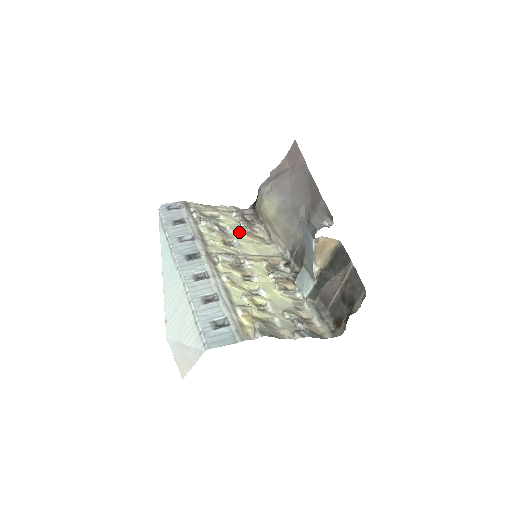
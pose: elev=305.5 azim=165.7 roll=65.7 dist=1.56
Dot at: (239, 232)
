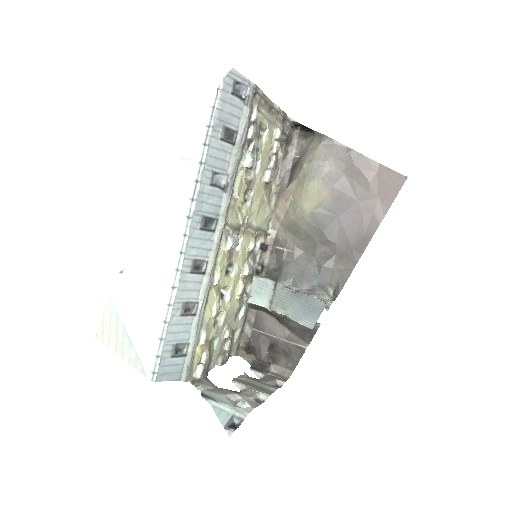
Dot at: (263, 176)
